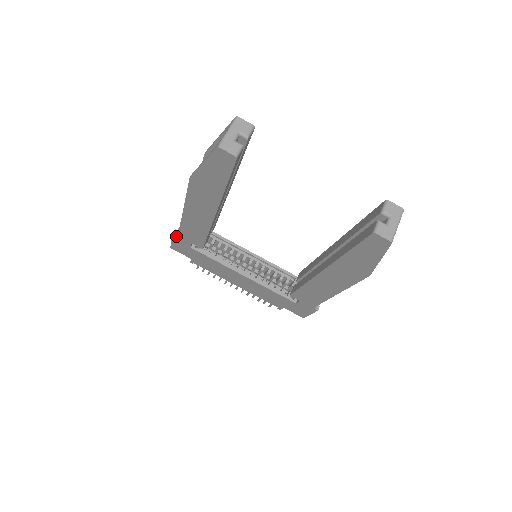
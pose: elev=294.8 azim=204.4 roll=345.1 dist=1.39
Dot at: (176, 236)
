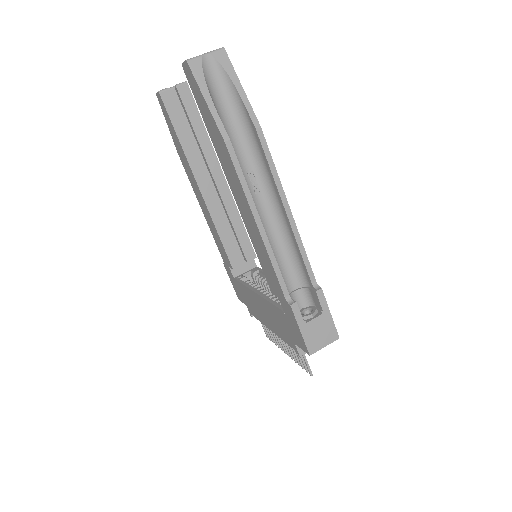
Dot at: (225, 266)
